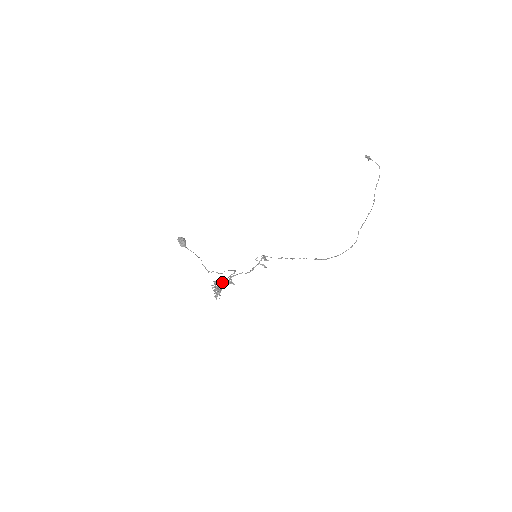
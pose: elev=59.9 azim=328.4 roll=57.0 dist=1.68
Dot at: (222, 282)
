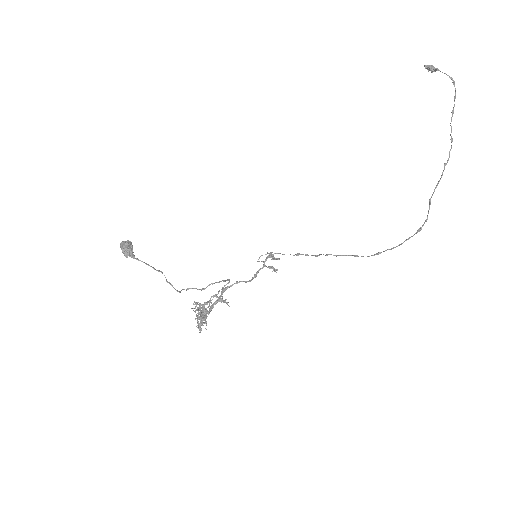
Dot at: (209, 300)
